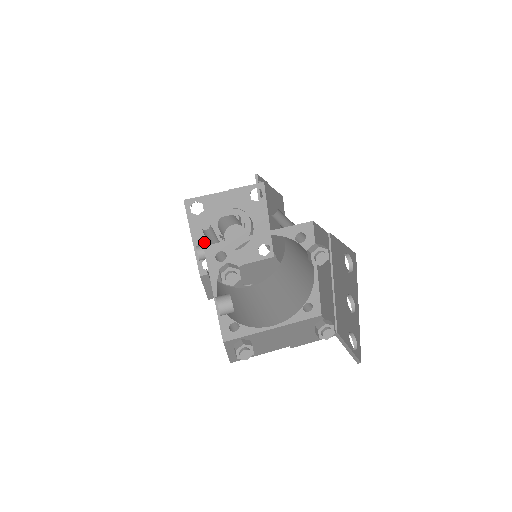
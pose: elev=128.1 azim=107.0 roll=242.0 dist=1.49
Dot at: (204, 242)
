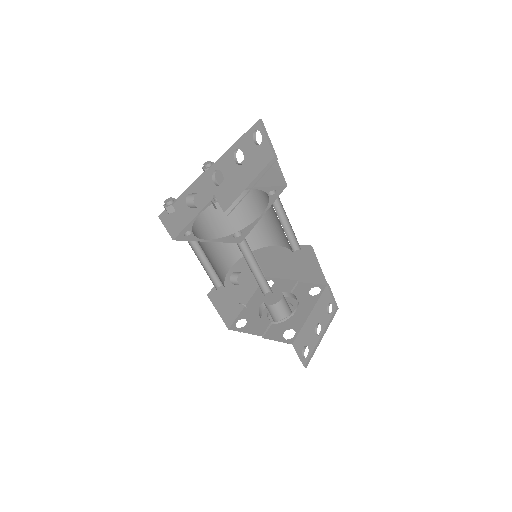
Dot at: (253, 307)
